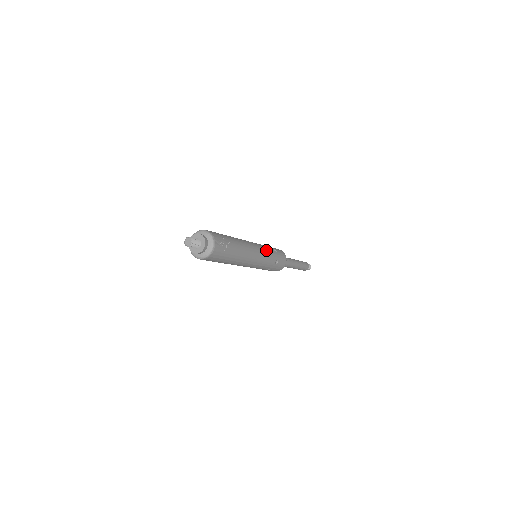
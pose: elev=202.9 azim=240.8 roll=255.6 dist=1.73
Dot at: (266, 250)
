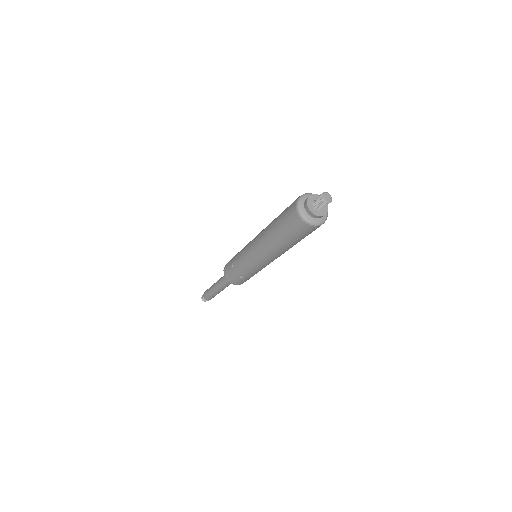
Dot at: occluded
